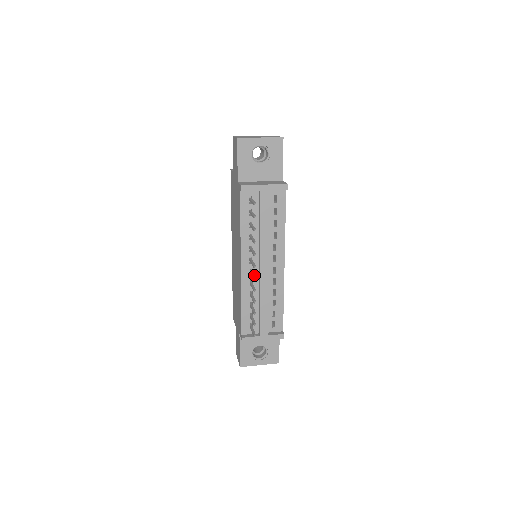
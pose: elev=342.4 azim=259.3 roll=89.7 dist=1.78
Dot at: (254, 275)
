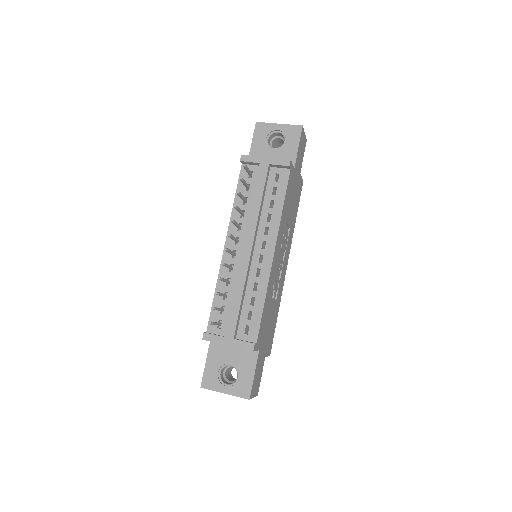
Dot at: (230, 250)
